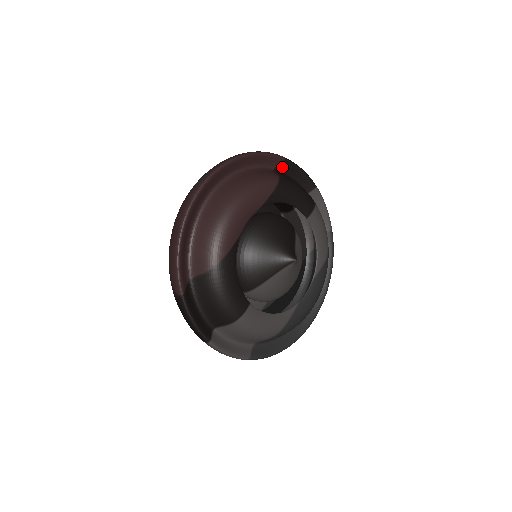
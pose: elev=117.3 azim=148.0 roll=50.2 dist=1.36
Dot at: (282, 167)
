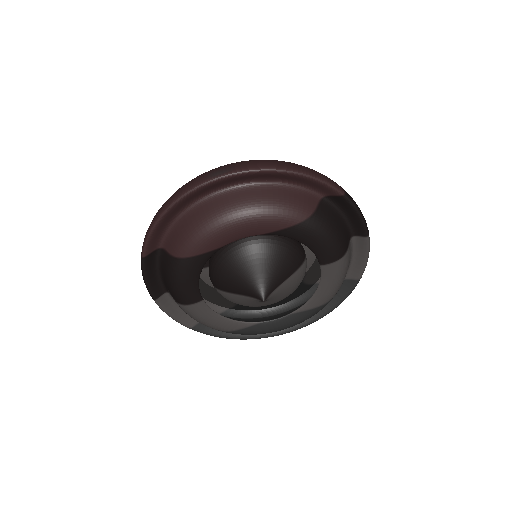
Dot at: (336, 199)
